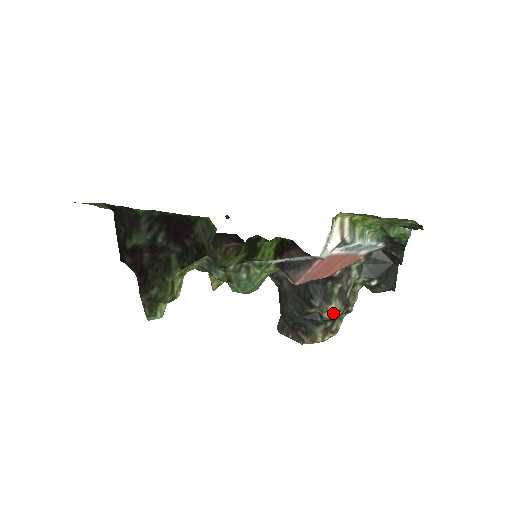
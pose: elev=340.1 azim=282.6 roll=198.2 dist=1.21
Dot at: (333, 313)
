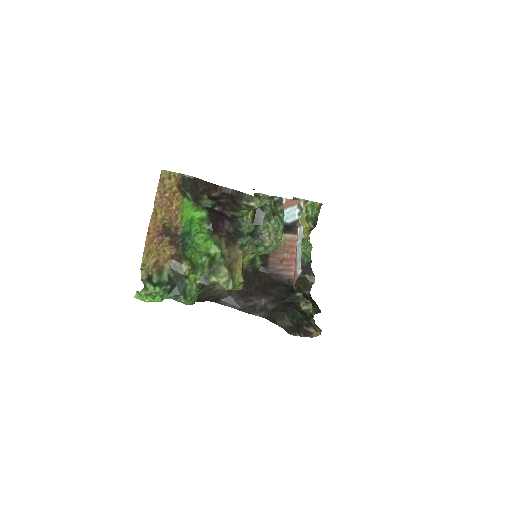
Dot at: (311, 305)
